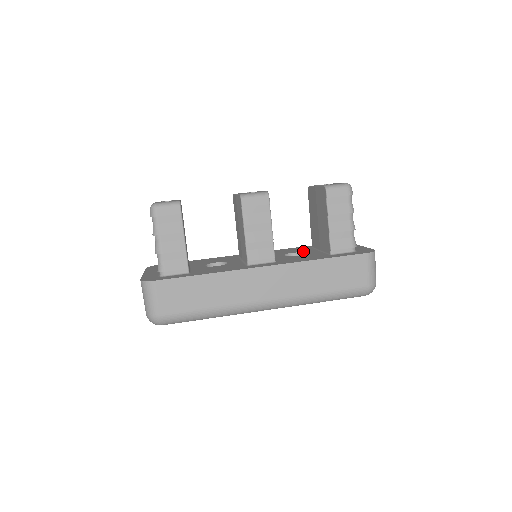
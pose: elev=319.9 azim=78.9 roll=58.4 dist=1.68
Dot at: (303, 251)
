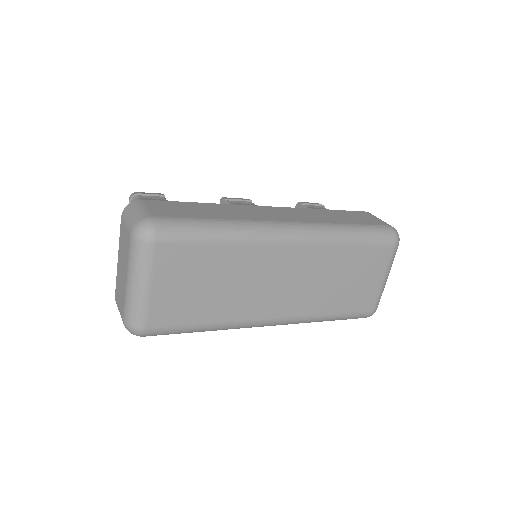
Dot at: occluded
